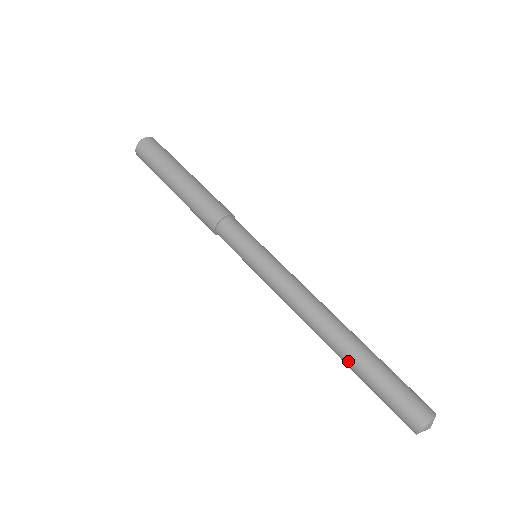
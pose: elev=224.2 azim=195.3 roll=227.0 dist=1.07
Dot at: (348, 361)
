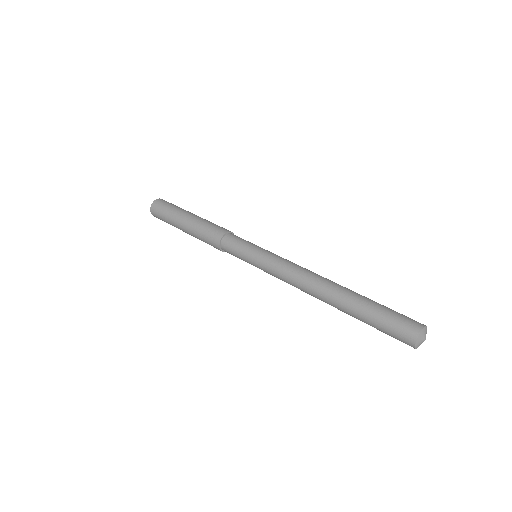
Dot at: (346, 303)
